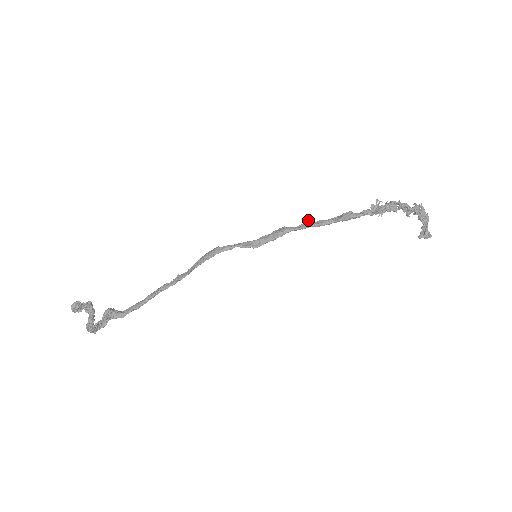
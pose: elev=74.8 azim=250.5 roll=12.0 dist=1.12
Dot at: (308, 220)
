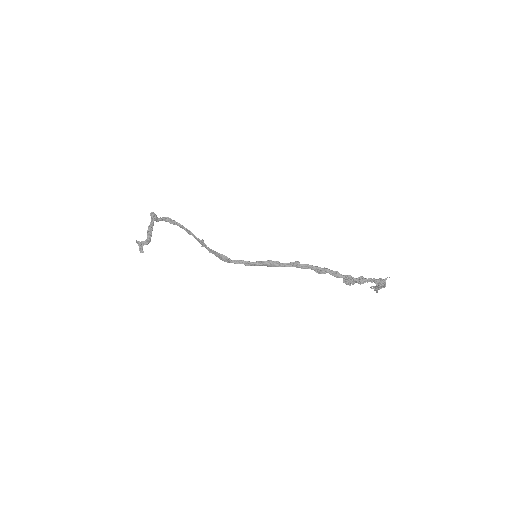
Dot at: (297, 262)
